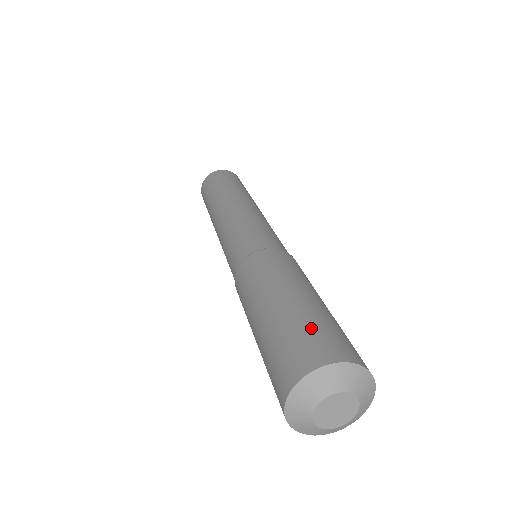
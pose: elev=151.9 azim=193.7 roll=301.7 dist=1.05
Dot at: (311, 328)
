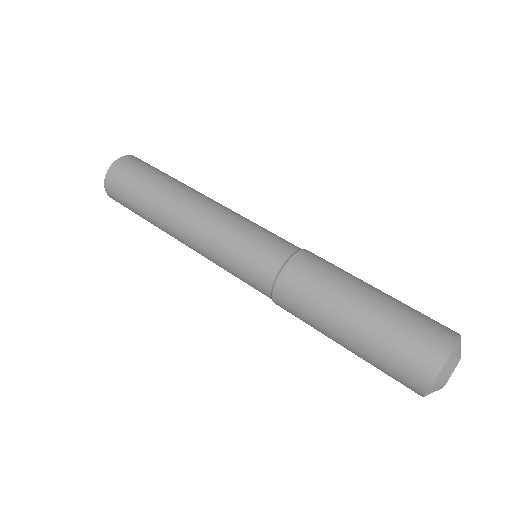
Dot at: (396, 352)
